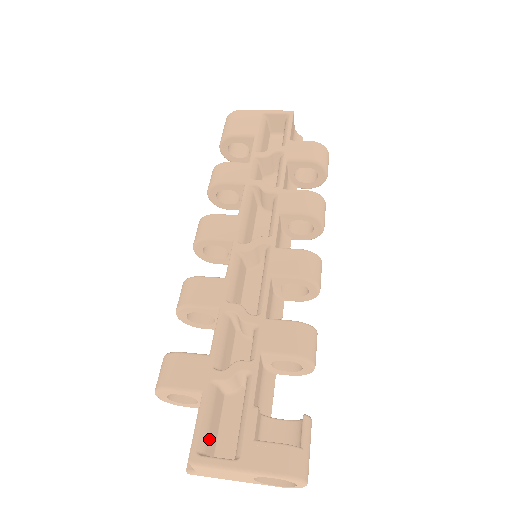
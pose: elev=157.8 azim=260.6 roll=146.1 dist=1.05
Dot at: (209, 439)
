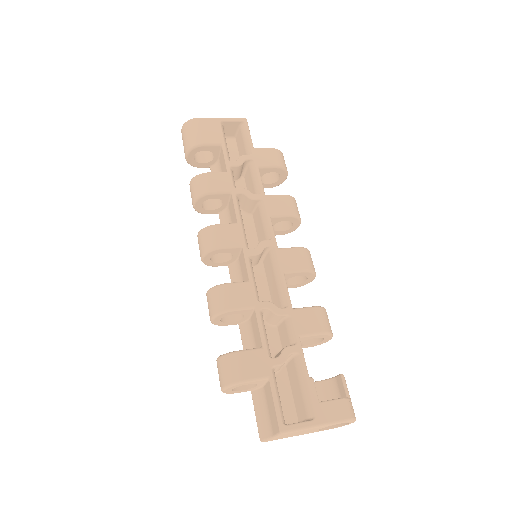
Dot at: (282, 411)
